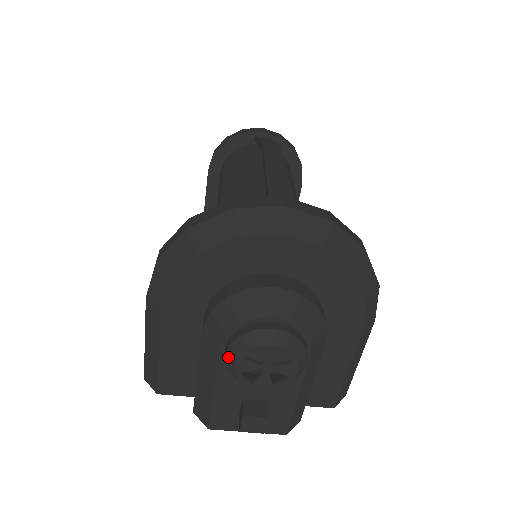
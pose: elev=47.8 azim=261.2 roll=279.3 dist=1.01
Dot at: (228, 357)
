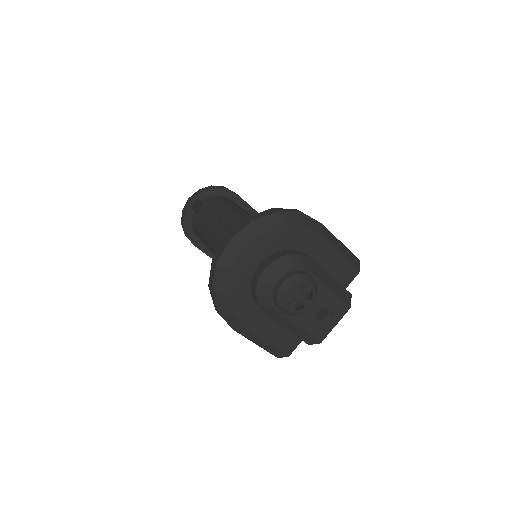
Dot at: (283, 312)
